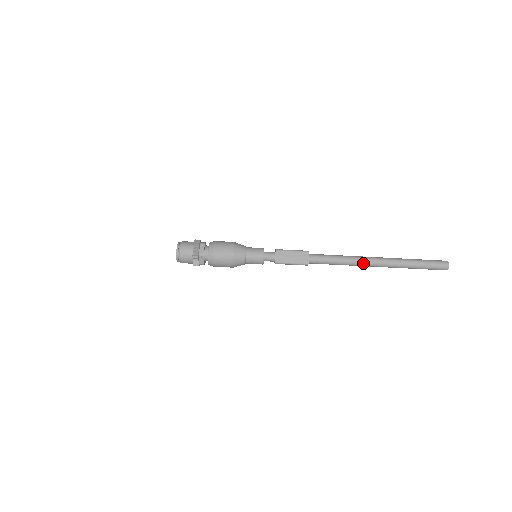
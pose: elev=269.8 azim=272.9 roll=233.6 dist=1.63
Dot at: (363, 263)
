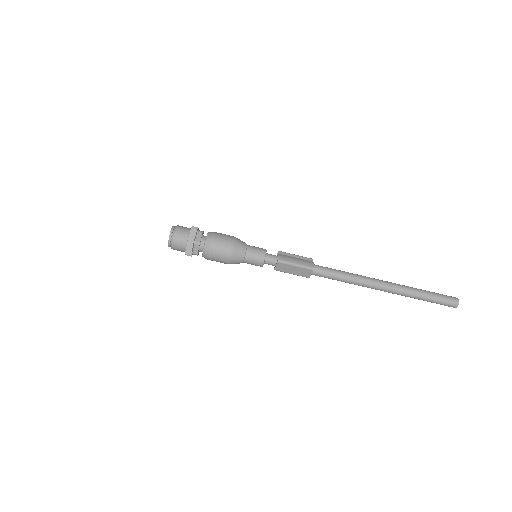
Dot at: (368, 287)
